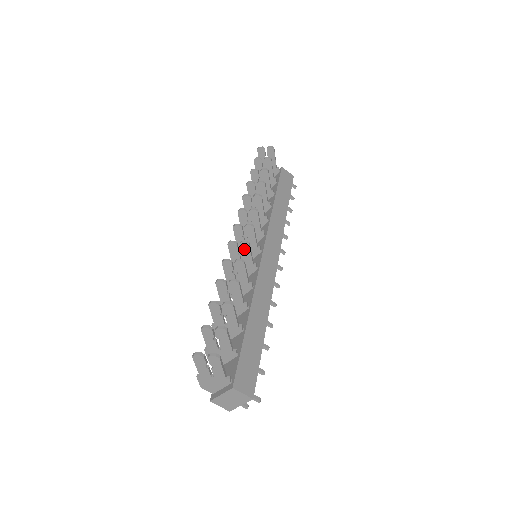
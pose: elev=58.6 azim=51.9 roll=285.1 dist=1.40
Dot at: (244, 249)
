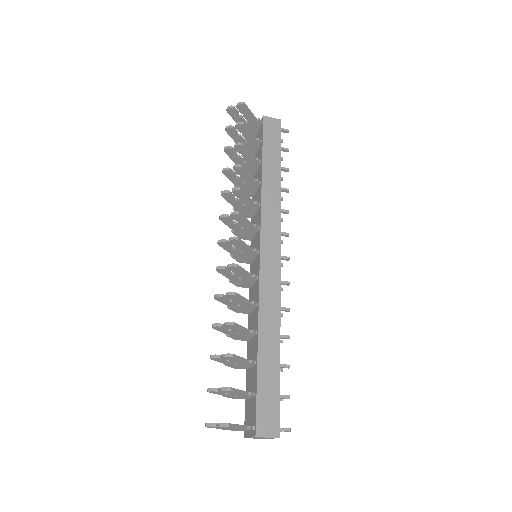
Dot at: (234, 270)
